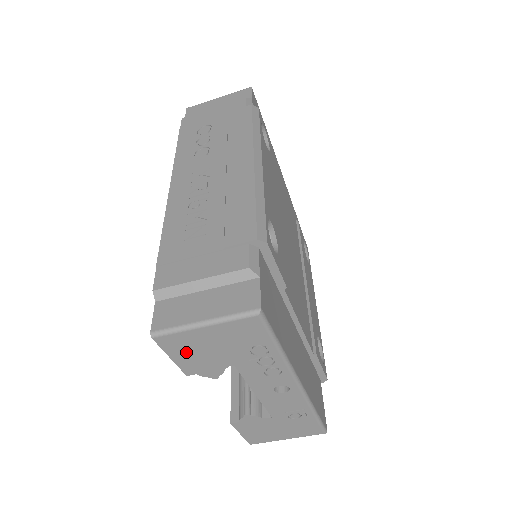
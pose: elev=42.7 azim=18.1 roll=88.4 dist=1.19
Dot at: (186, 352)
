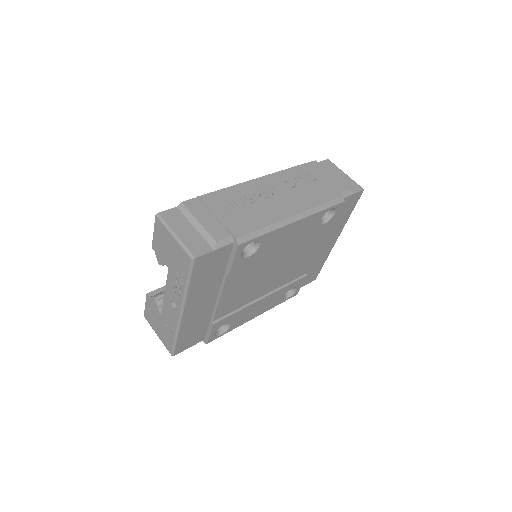
Dot at: (160, 238)
